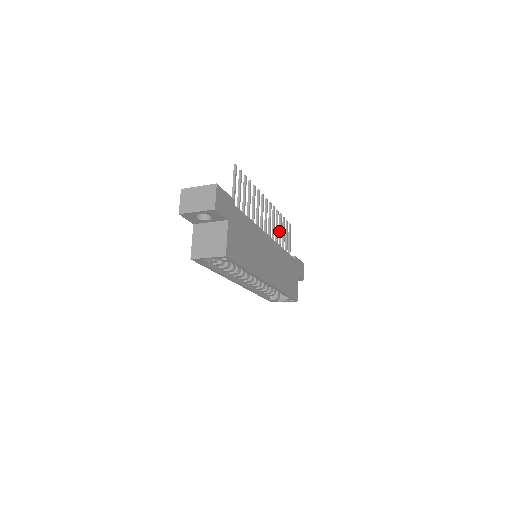
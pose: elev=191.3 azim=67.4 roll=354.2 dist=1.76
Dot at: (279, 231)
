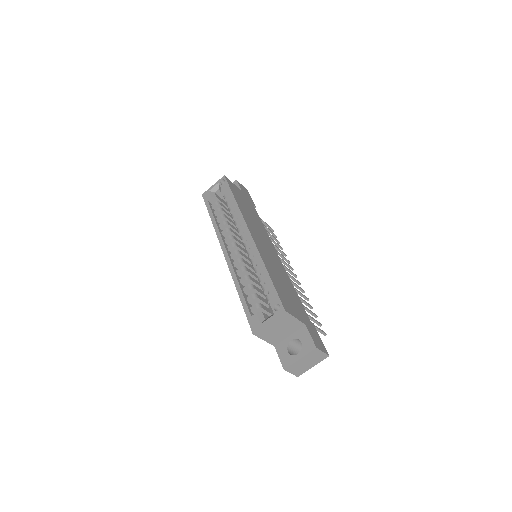
Dot at: (301, 300)
